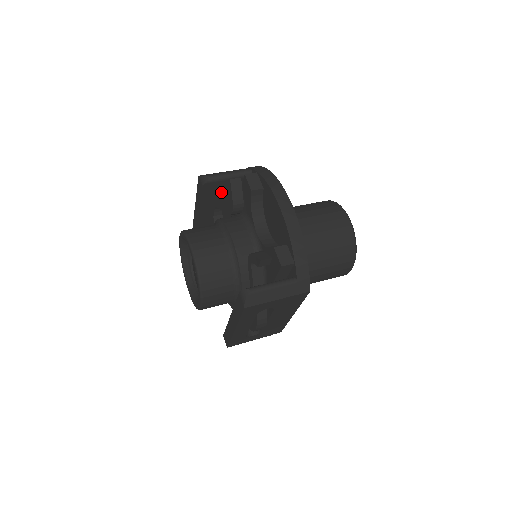
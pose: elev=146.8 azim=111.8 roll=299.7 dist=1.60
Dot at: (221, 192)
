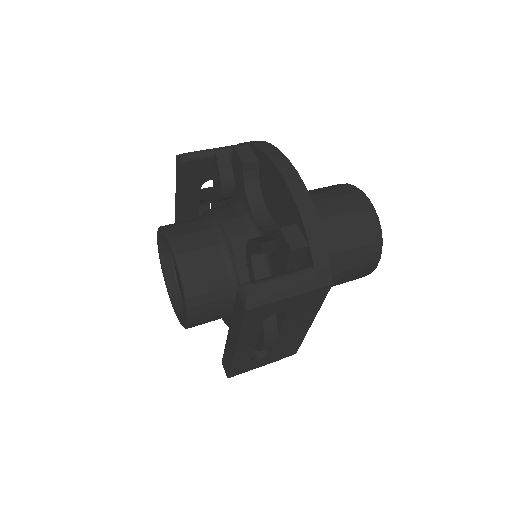
Dot at: (206, 176)
